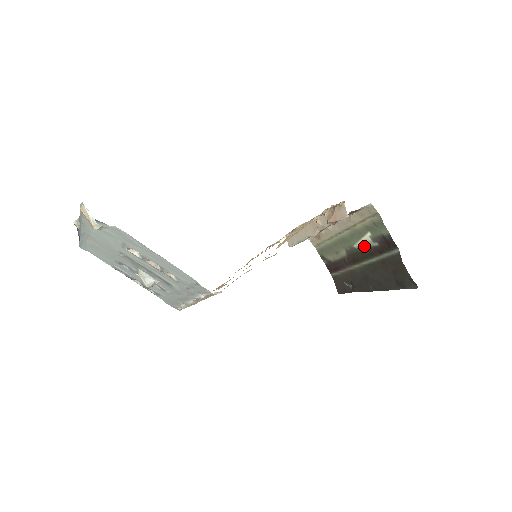
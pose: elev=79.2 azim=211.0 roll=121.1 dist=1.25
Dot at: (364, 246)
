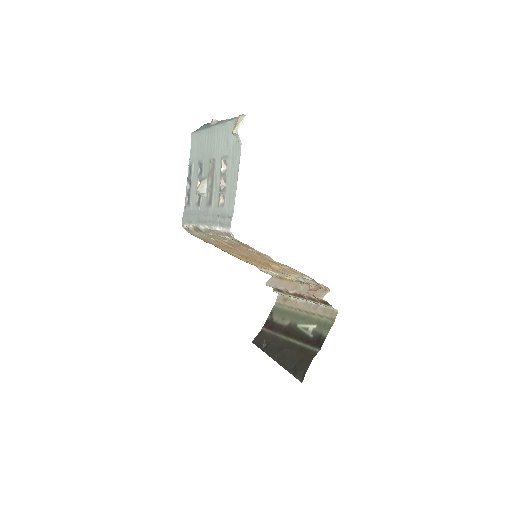
Dot at: (304, 330)
